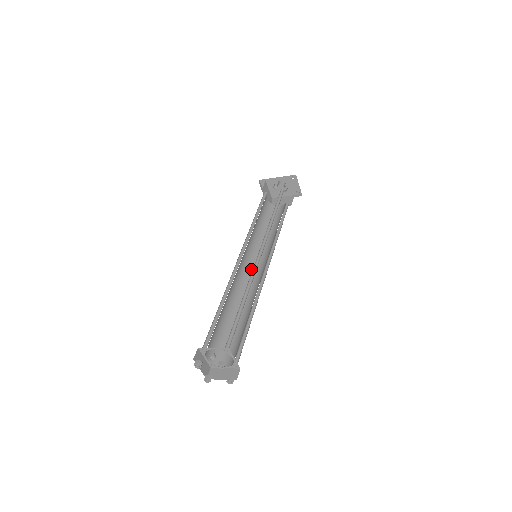
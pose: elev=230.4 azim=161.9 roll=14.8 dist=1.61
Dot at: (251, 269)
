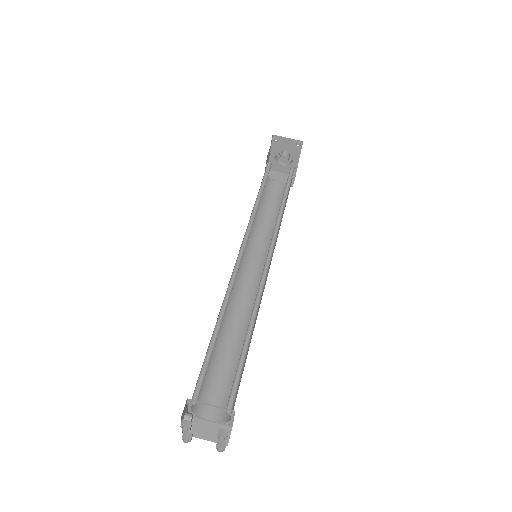
Dot at: occluded
